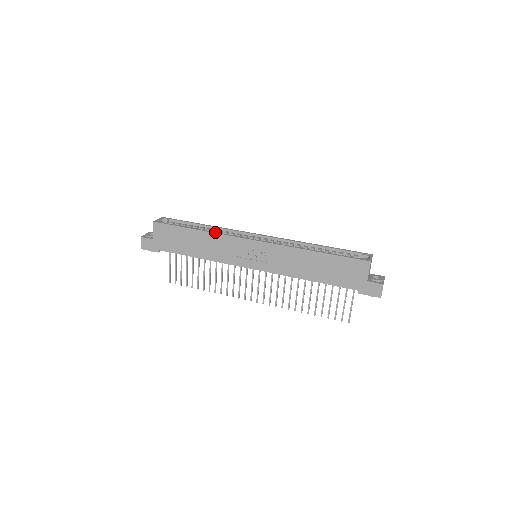
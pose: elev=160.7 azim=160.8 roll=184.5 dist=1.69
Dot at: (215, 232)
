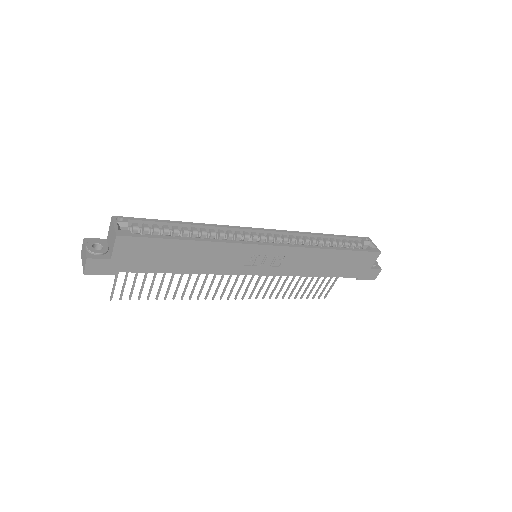
Dot at: (220, 240)
